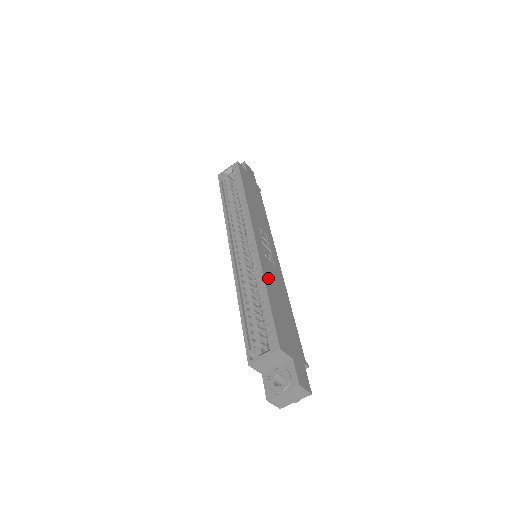
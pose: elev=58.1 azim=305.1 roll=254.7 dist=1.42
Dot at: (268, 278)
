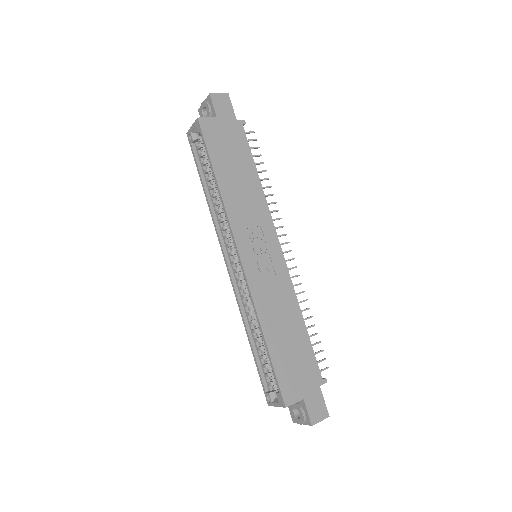
Dot at: (266, 313)
